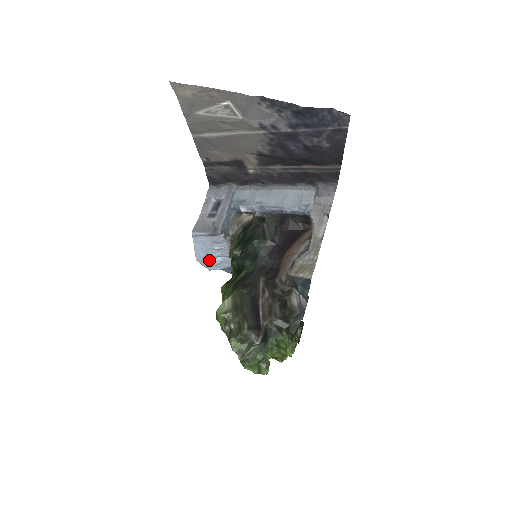
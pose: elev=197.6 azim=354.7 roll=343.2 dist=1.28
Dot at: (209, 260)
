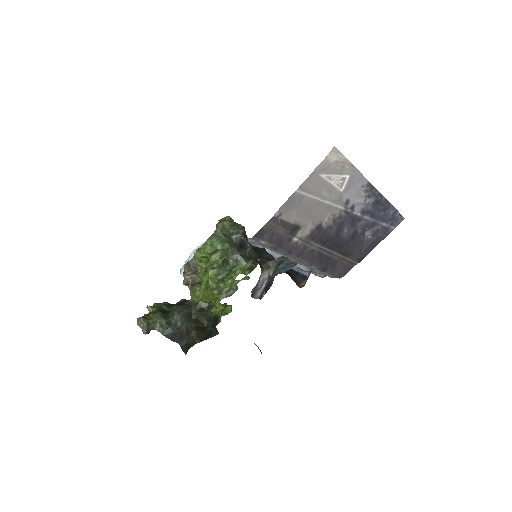
Dot at: occluded
